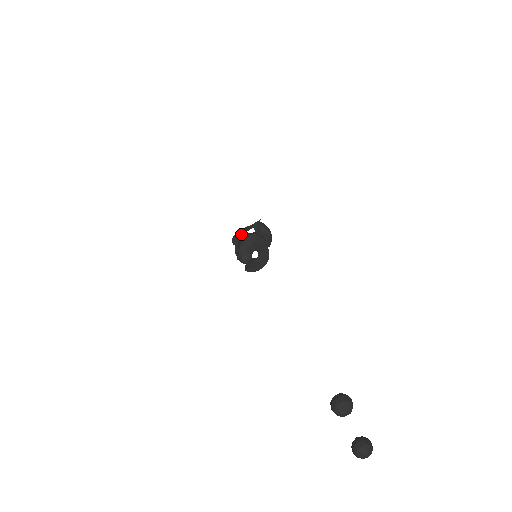
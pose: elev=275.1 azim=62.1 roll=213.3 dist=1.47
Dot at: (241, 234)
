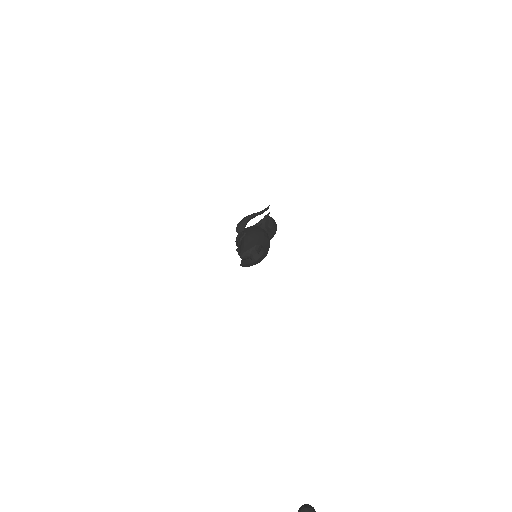
Dot at: (247, 222)
